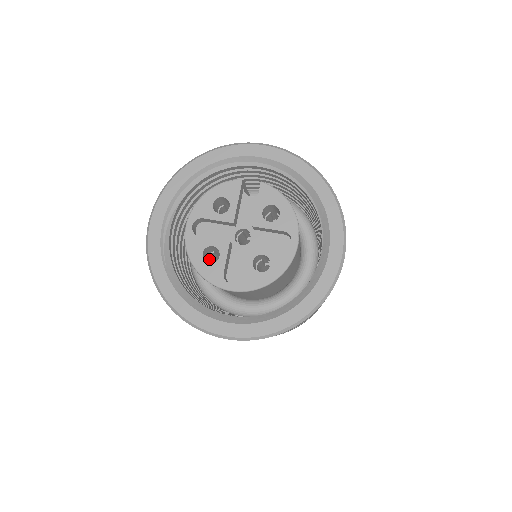
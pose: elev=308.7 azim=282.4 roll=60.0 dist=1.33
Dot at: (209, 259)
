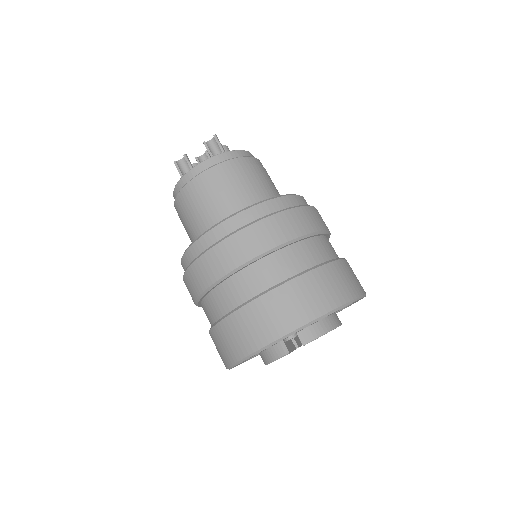
Dot at: occluded
